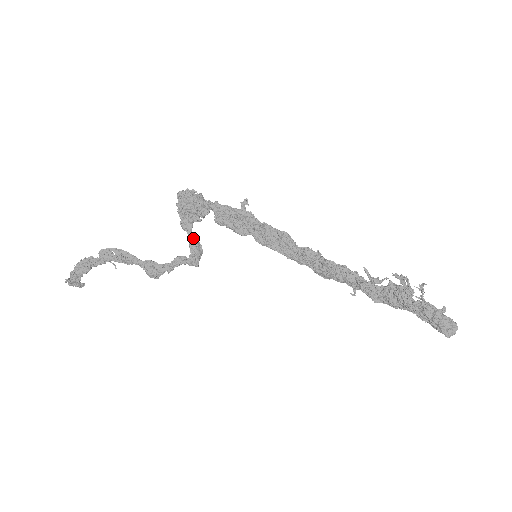
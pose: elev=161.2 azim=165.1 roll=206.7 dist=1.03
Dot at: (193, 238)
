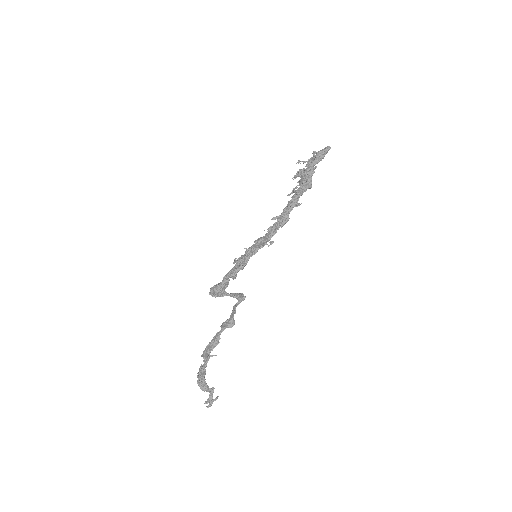
Dot at: (231, 294)
